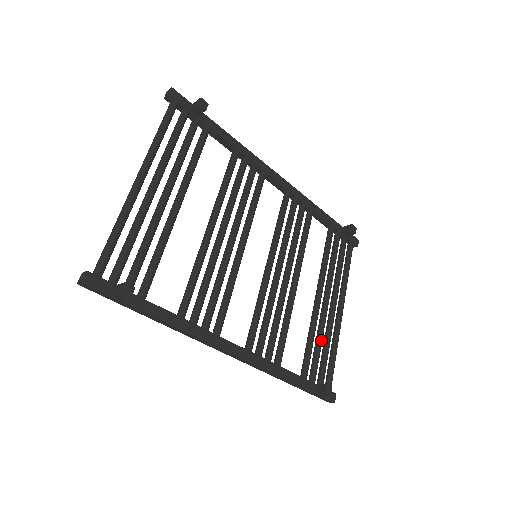
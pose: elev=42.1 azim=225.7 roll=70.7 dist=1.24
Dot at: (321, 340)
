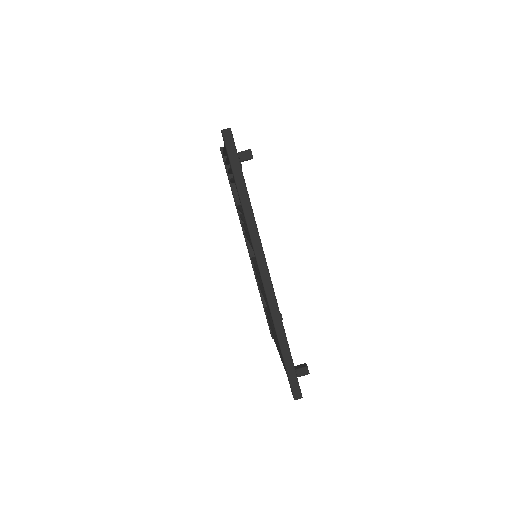
Dot at: occluded
